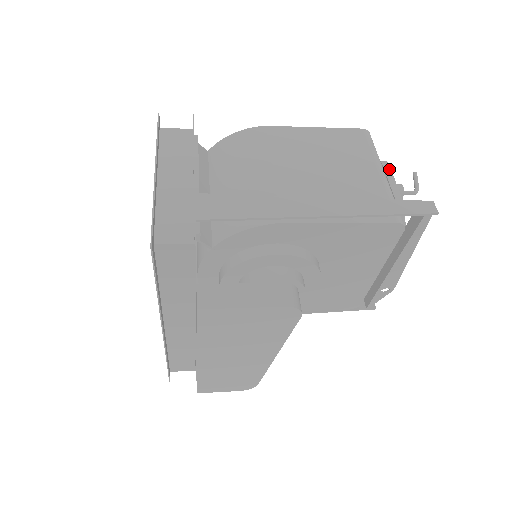
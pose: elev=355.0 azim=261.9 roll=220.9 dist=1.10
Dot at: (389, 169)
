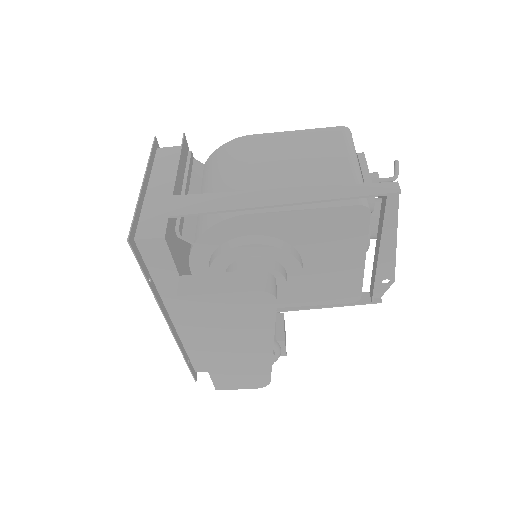
Dot at: (364, 159)
